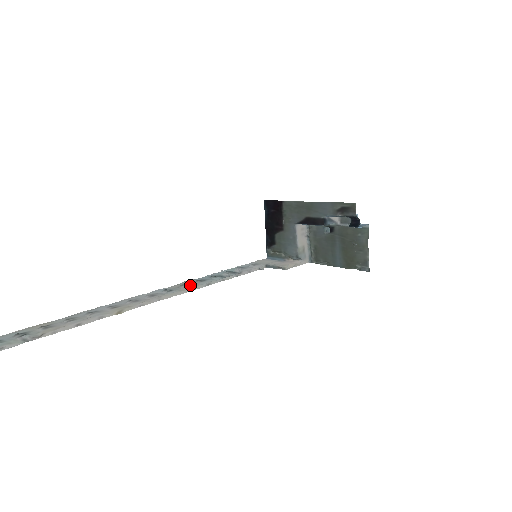
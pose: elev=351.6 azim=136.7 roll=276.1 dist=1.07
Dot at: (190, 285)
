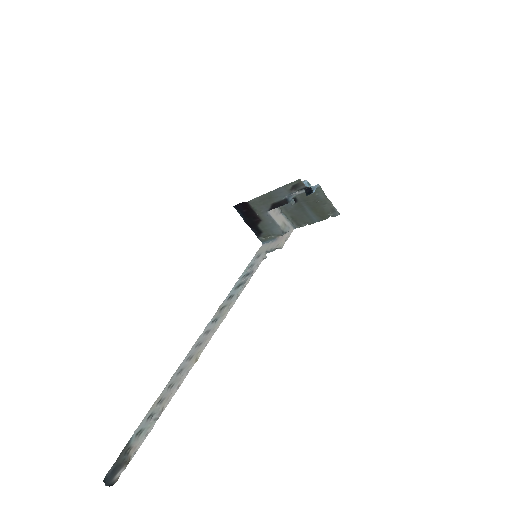
Dot at: (226, 306)
